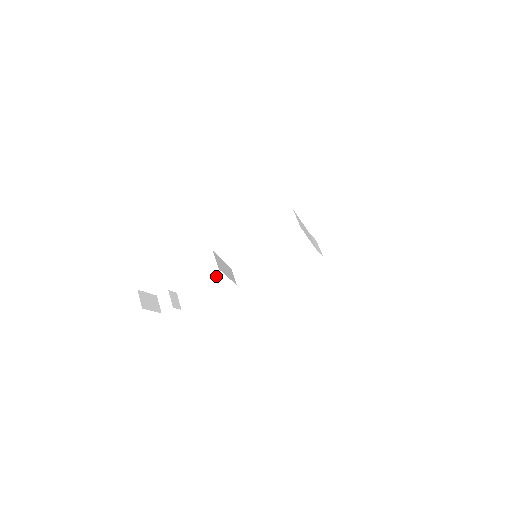
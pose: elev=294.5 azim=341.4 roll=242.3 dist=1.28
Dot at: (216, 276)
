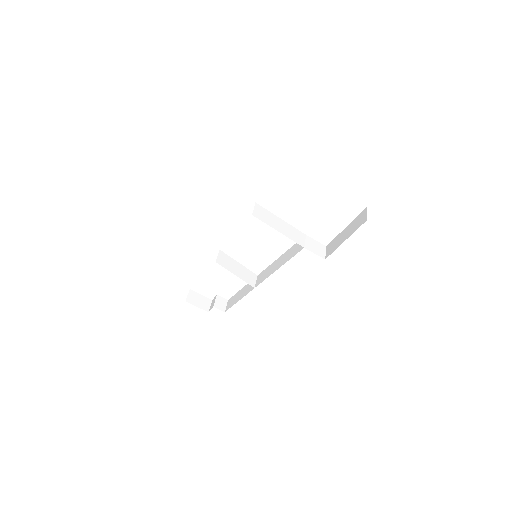
Dot at: occluded
